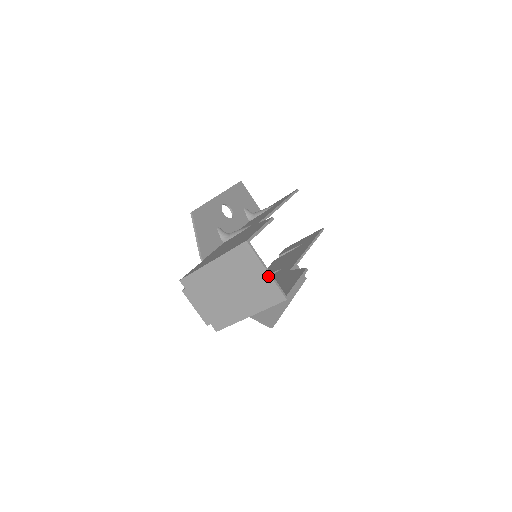
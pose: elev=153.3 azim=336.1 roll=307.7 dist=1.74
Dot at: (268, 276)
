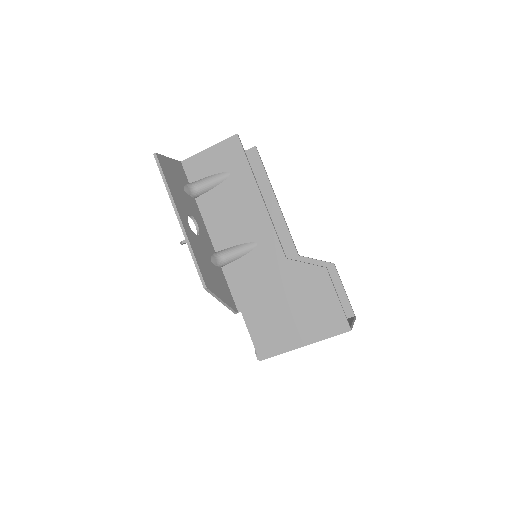
Dot at: occluded
